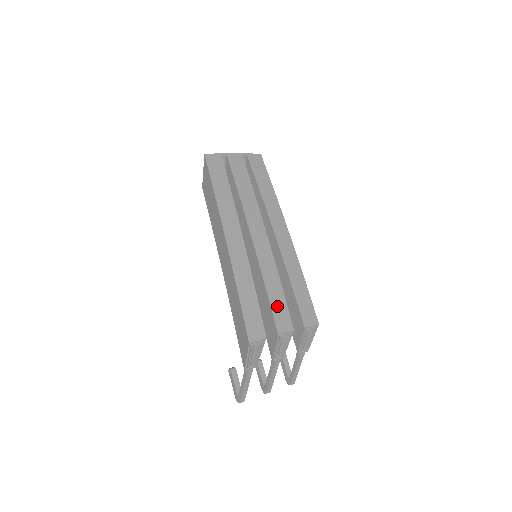
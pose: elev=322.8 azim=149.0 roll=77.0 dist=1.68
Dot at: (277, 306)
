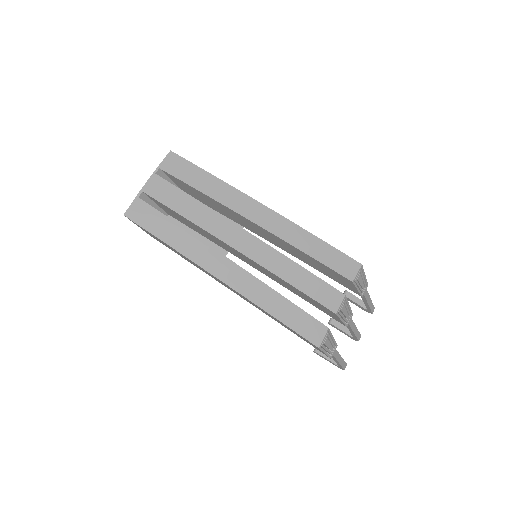
Dot at: (314, 290)
